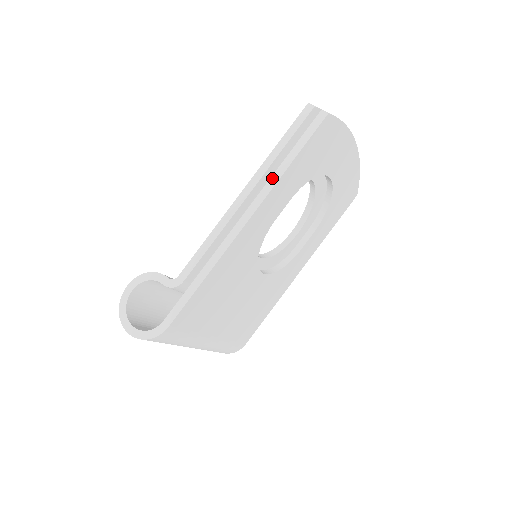
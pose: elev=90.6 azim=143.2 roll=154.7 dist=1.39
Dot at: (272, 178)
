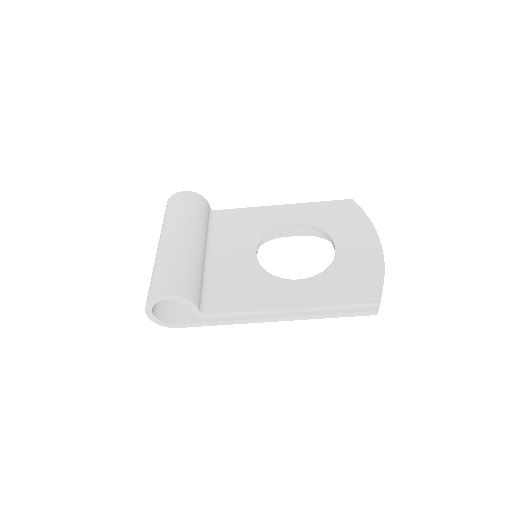
Dot at: (312, 316)
